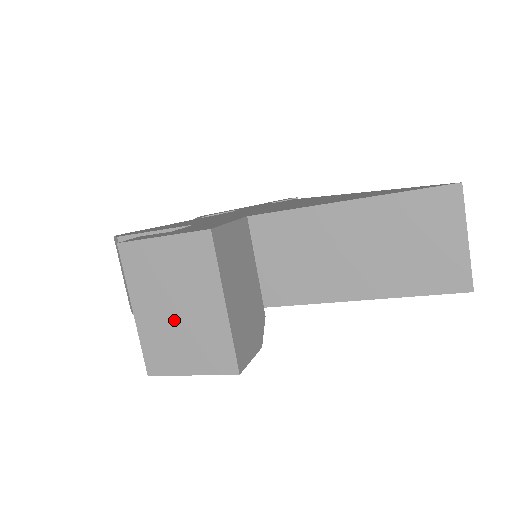
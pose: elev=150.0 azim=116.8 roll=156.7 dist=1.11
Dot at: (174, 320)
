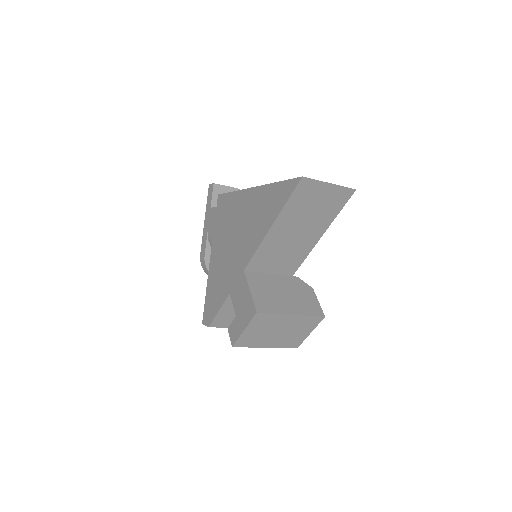
Dot at: (283, 334)
